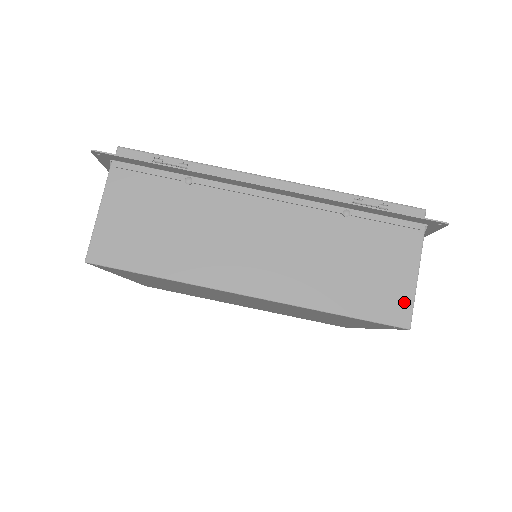
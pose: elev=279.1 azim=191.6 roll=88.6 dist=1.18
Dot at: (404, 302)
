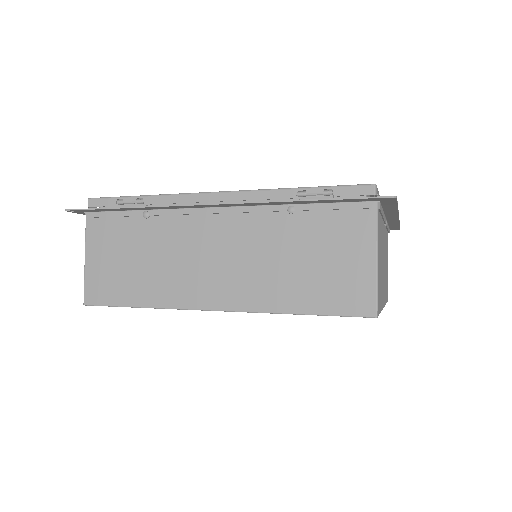
Dot at: (366, 290)
